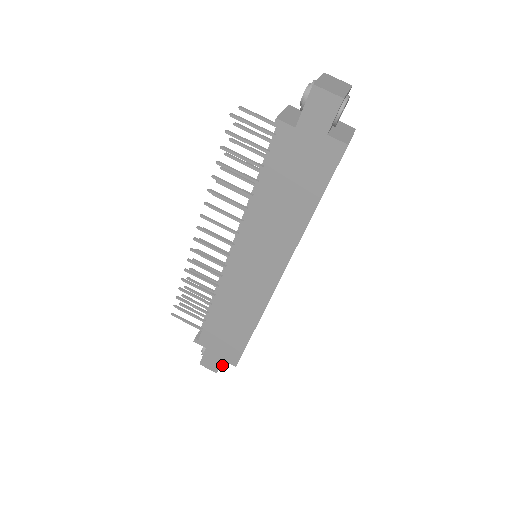
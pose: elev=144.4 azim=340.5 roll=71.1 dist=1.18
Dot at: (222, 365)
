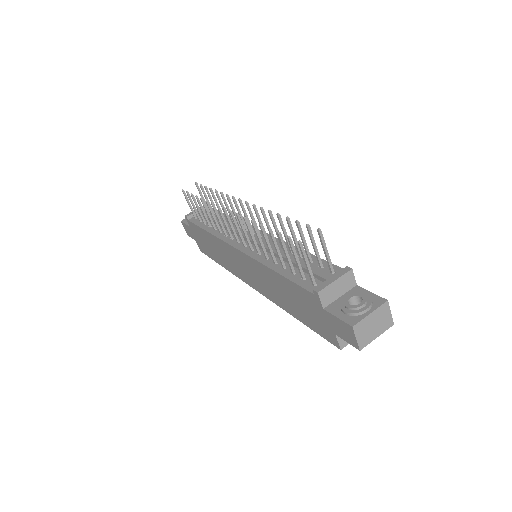
Dot at: occluded
